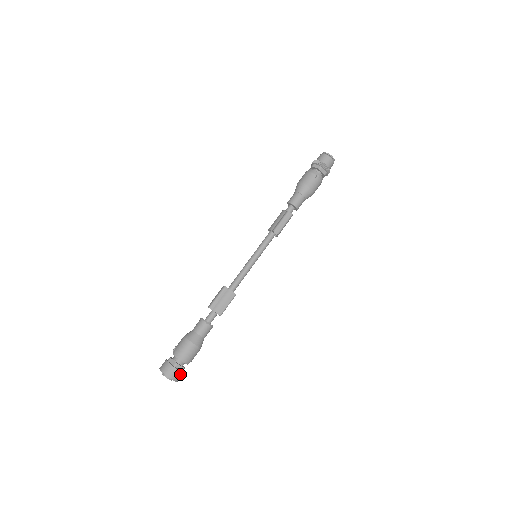
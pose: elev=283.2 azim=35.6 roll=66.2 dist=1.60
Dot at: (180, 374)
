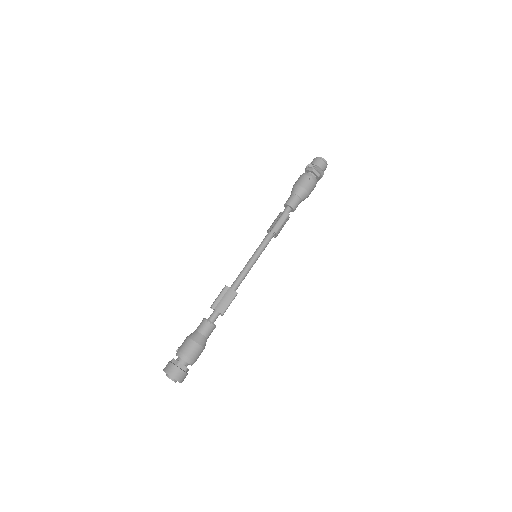
Dot at: (183, 374)
